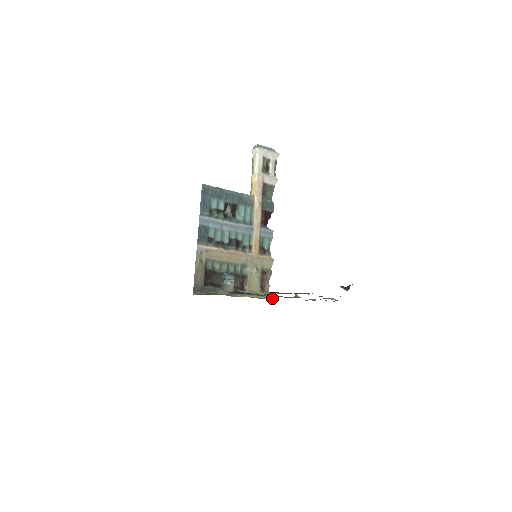
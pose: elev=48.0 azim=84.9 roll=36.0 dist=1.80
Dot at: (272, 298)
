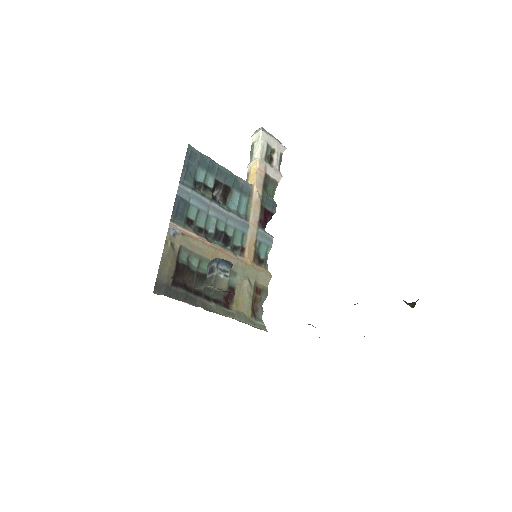
Dot at: (266, 329)
